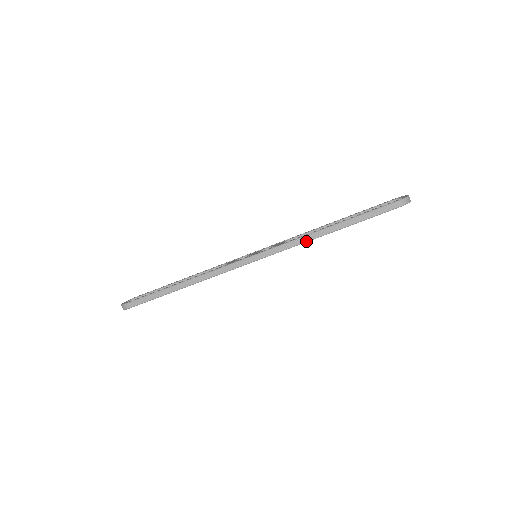
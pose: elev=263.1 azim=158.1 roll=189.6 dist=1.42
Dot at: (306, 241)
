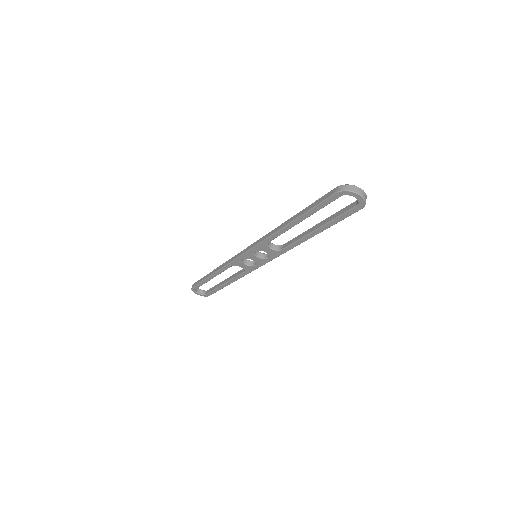
Dot at: (272, 234)
